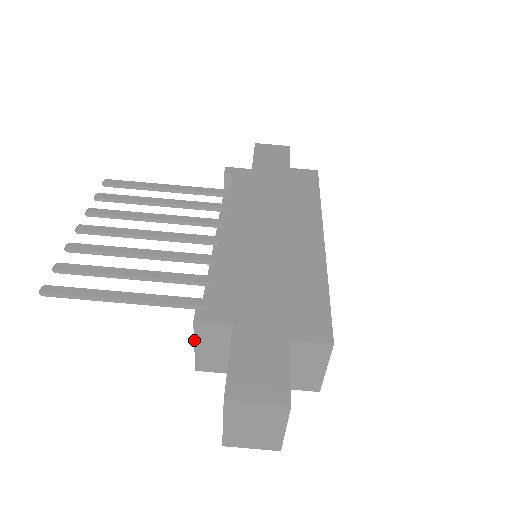
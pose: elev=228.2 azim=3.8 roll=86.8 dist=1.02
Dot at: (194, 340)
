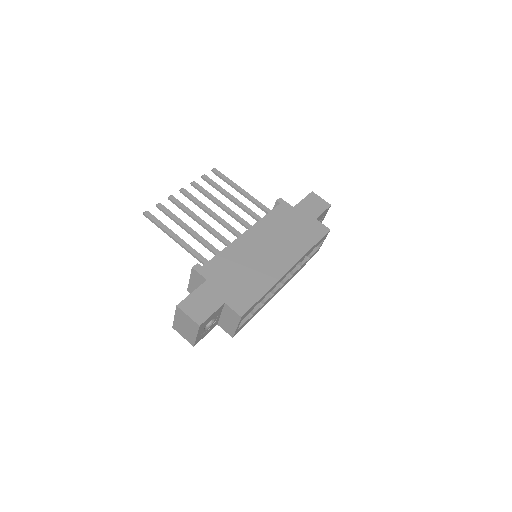
Dot at: (190, 276)
